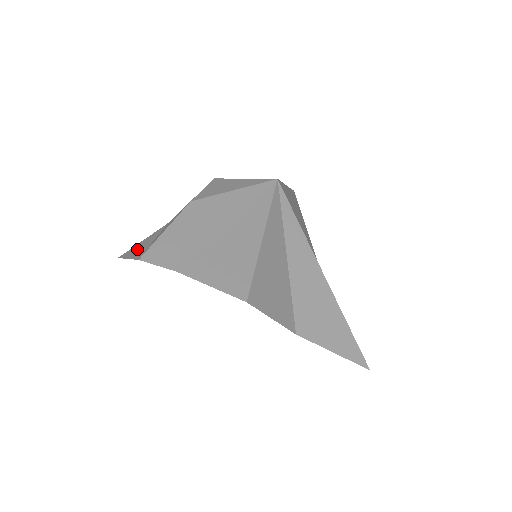
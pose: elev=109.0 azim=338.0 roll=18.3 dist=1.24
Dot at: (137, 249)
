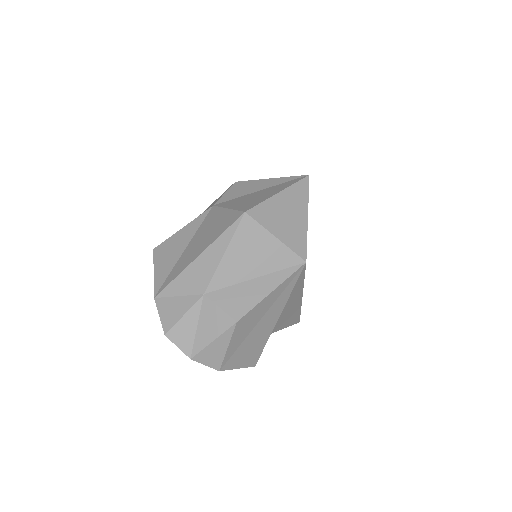
Dot at: (183, 334)
